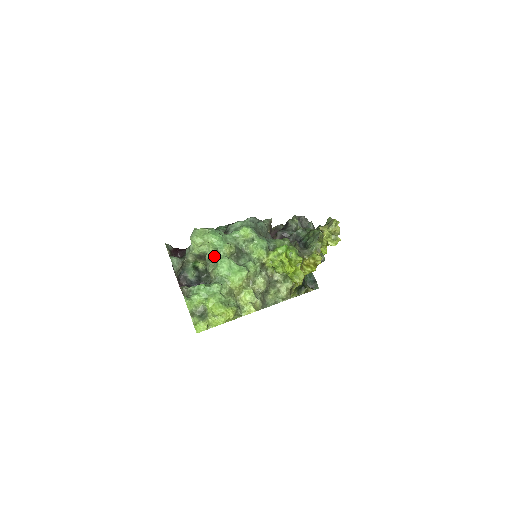
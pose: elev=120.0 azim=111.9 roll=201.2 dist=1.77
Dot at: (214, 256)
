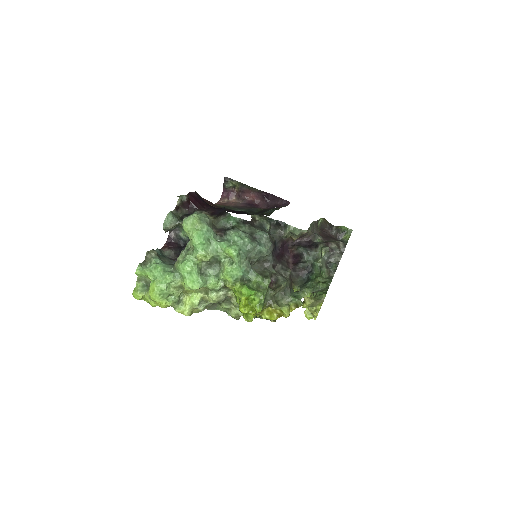
Dot at: (190, 250)
